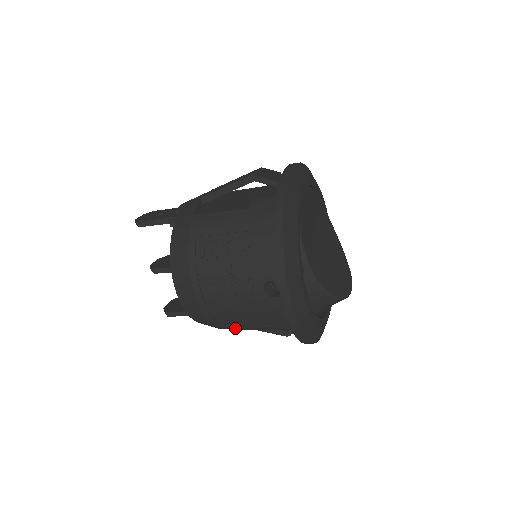
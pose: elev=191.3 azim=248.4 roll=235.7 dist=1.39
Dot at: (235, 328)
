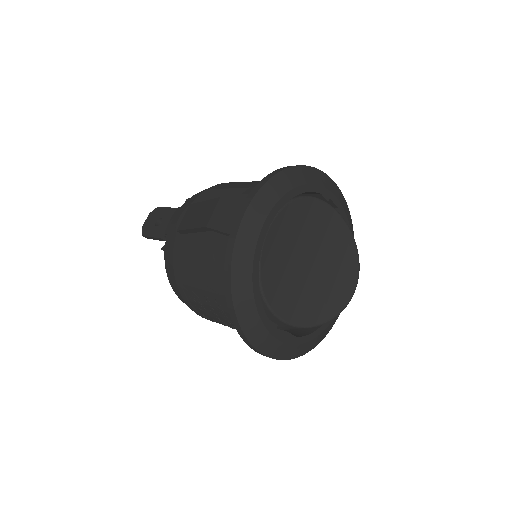
Dot at: occluded
